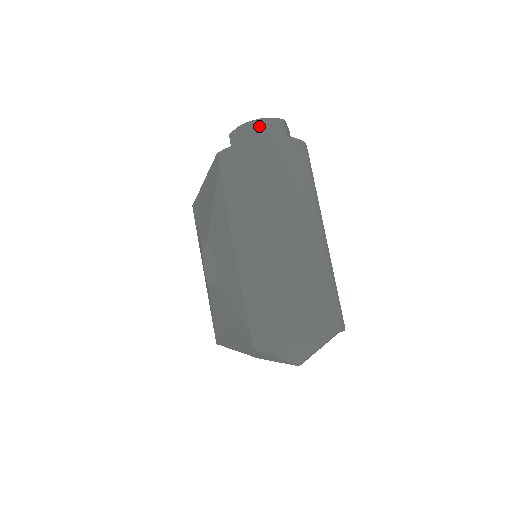
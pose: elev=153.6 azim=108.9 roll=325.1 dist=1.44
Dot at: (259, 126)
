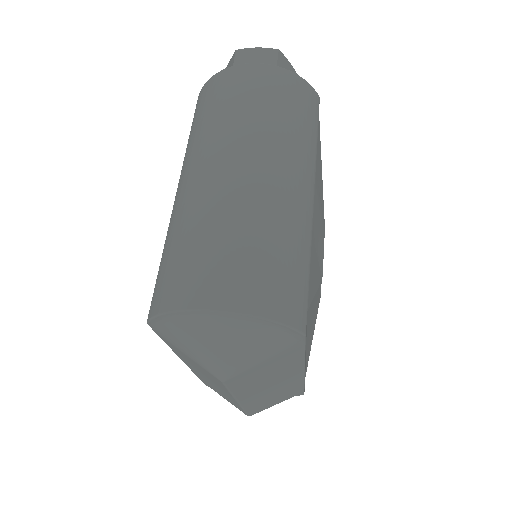
Dot at: (243, 55)
